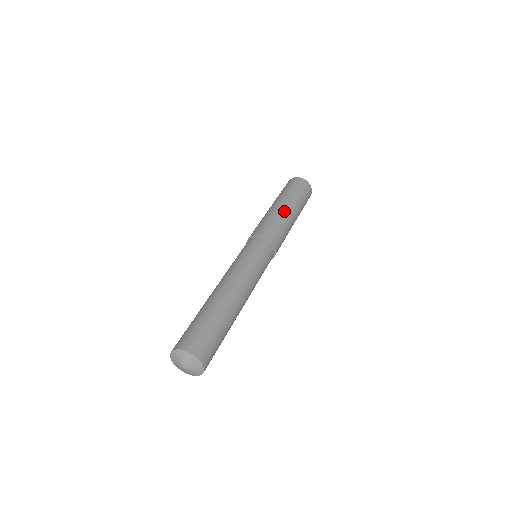
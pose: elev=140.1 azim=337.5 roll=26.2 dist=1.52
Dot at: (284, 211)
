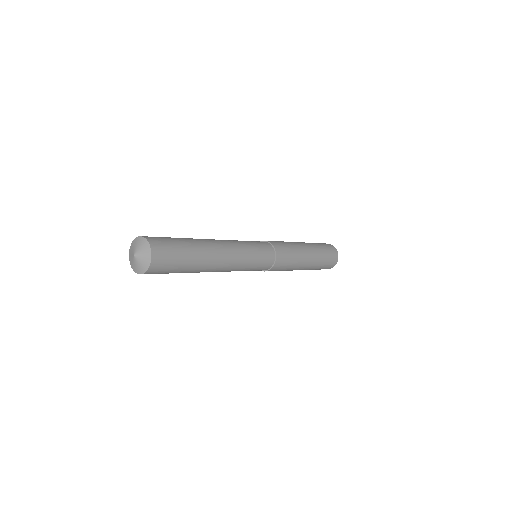
Dot at: (303, 249)
